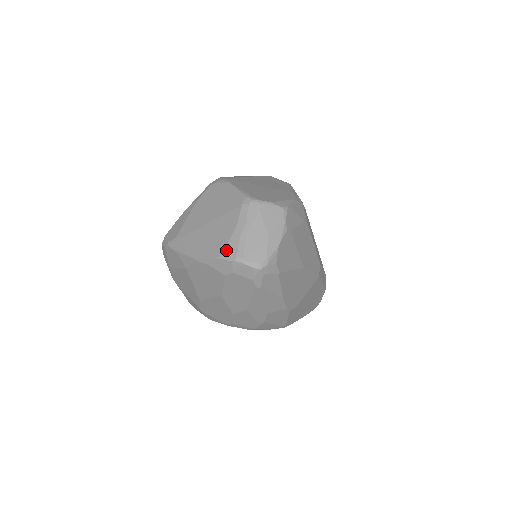
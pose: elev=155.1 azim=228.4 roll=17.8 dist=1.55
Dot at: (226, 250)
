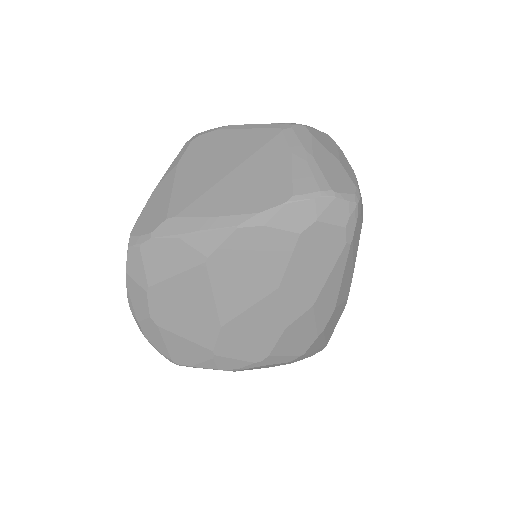
Dot at: (296, 187)
